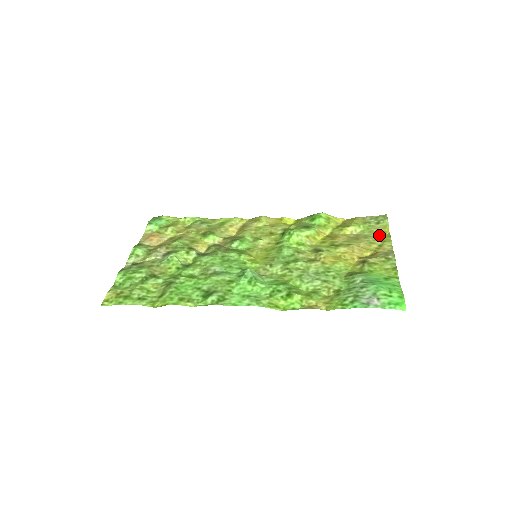
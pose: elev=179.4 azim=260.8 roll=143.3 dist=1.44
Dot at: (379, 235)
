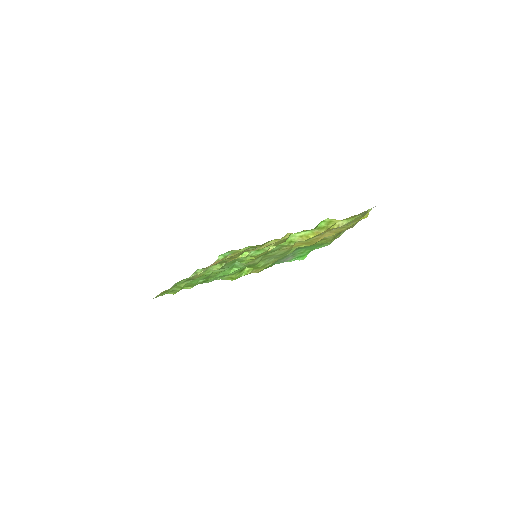
Dot at: (356, 221)
